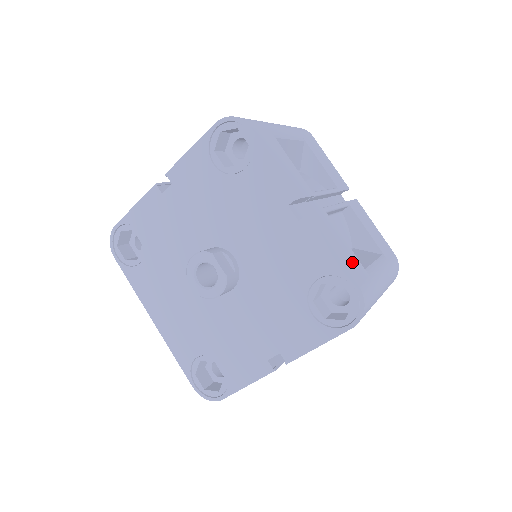
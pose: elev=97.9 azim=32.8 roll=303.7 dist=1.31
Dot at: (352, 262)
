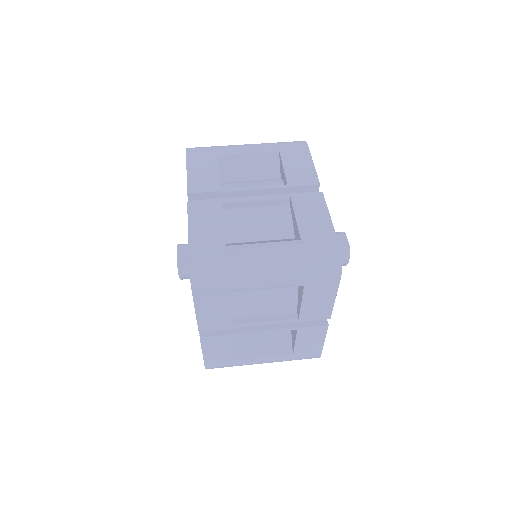
Dot at: (208, 238)
